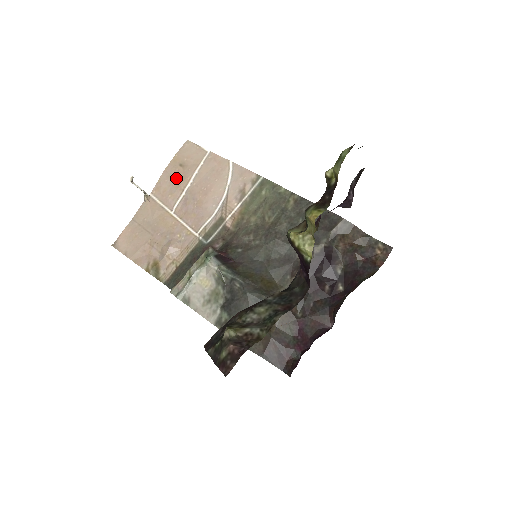
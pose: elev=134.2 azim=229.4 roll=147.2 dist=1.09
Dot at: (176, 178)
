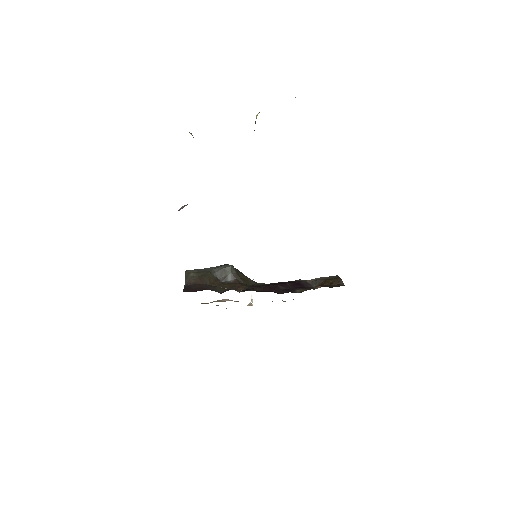
Dot at: occluded
